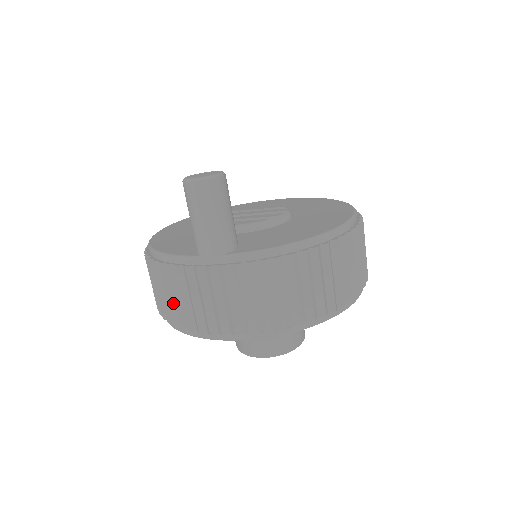
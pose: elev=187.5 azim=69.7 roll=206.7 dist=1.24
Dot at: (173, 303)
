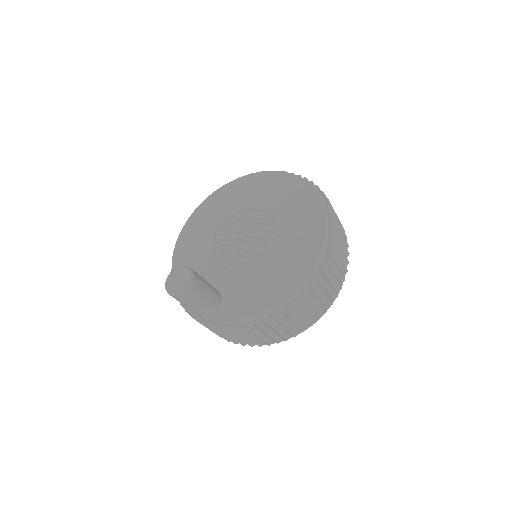
Dot at: occluded
